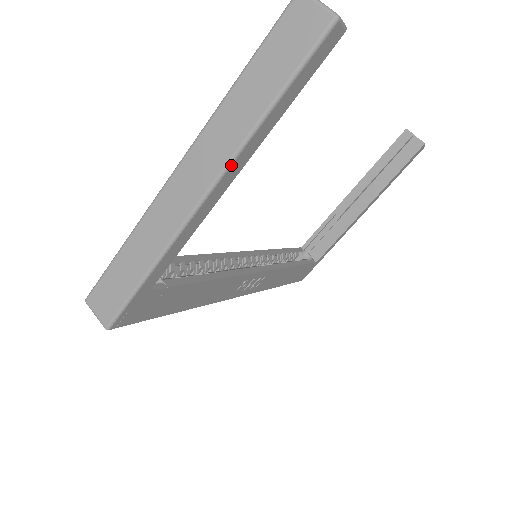
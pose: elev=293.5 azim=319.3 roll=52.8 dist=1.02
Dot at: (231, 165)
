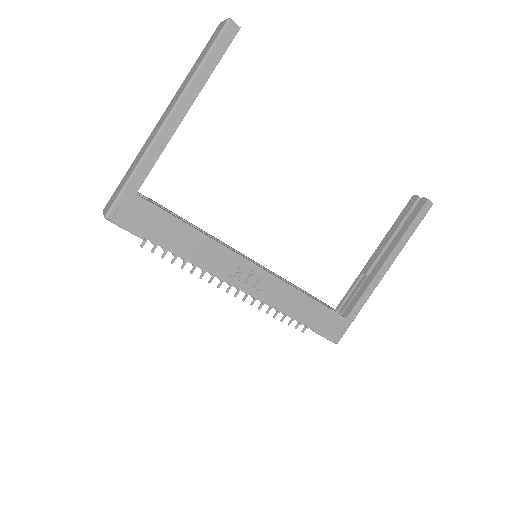
Dot at: (180, 99)
